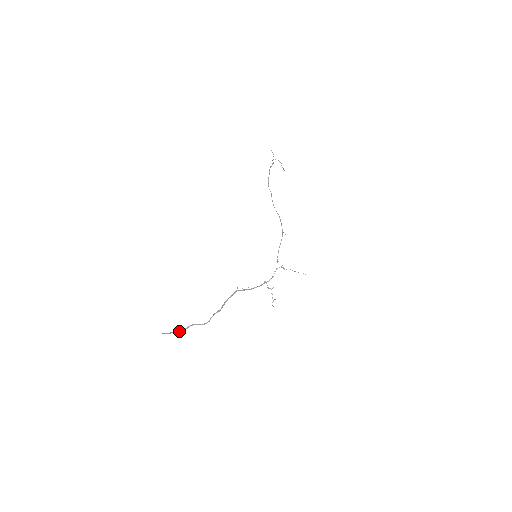
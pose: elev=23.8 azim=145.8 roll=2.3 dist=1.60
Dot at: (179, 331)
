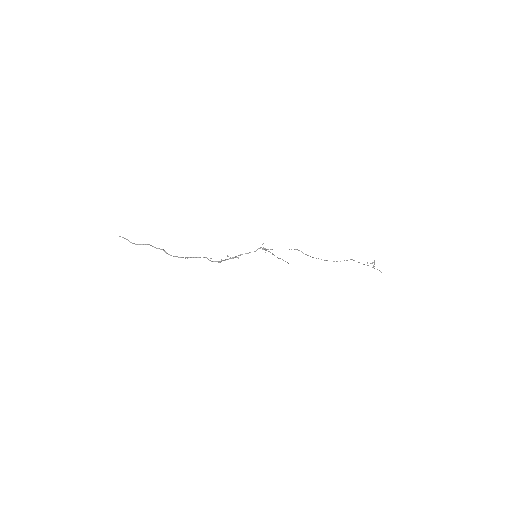
Dot at: (131, 242)
